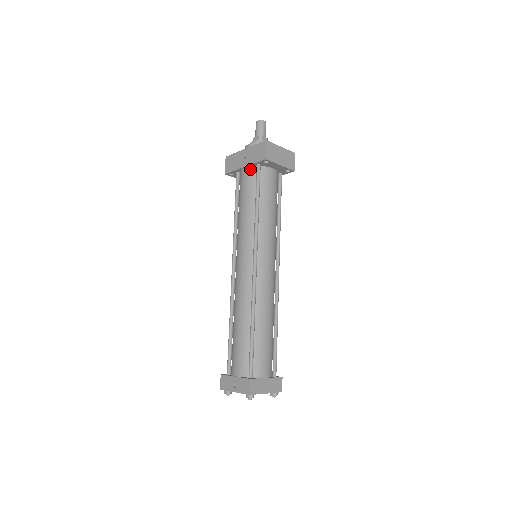
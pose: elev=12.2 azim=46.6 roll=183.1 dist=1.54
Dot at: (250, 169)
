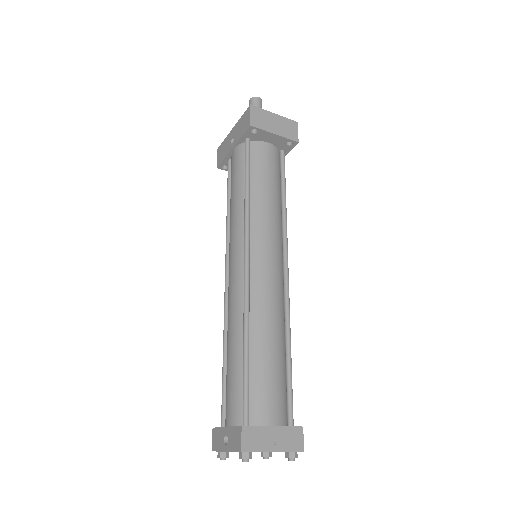
Dot at: (238, 148)
